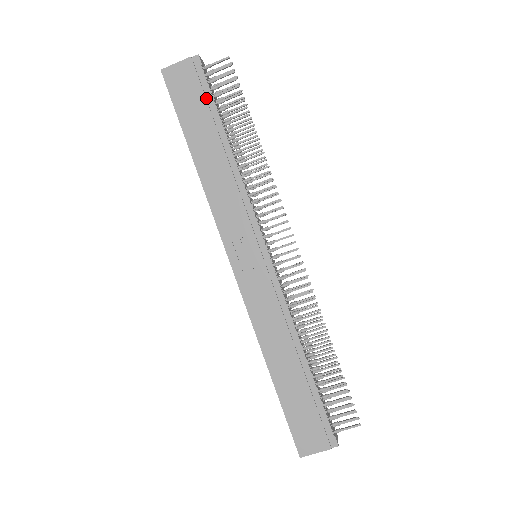
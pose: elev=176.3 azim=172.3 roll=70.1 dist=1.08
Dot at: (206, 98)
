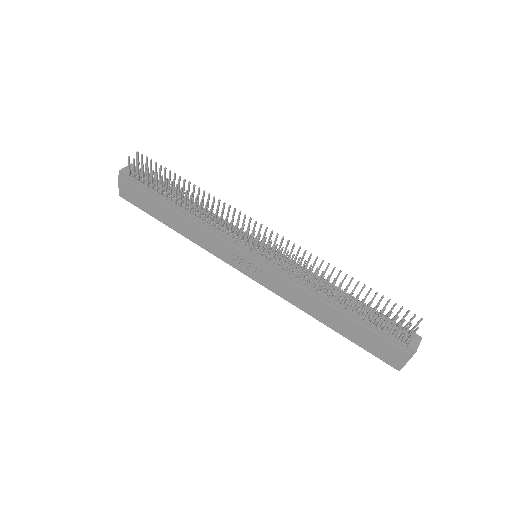
Dot at: (145, 191)
